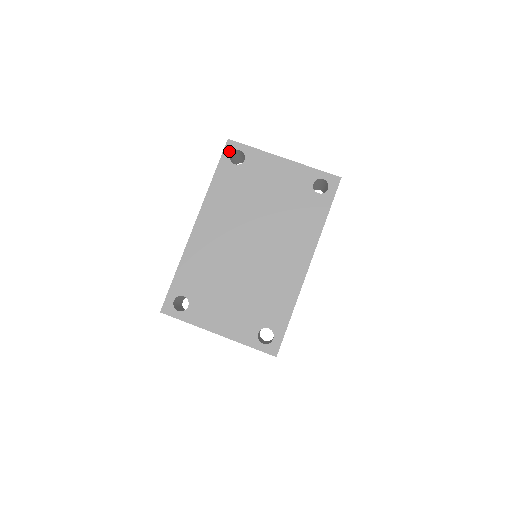
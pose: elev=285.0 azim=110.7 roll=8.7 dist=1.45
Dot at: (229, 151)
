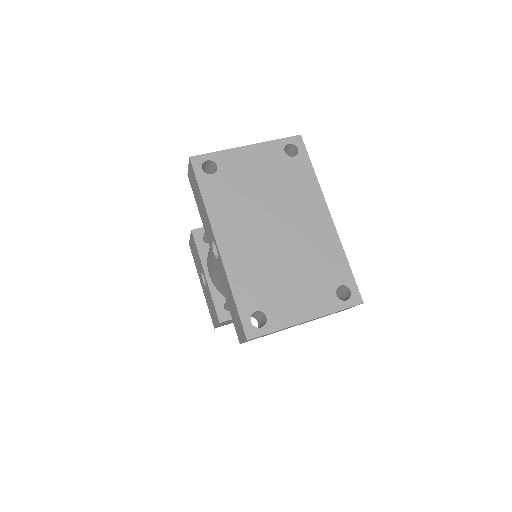
Dot at: (198, 166)
